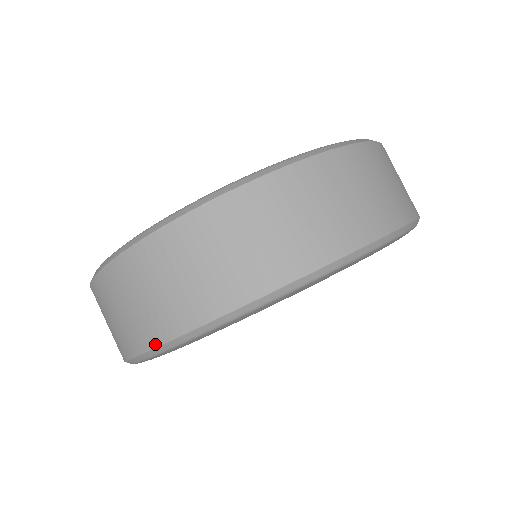
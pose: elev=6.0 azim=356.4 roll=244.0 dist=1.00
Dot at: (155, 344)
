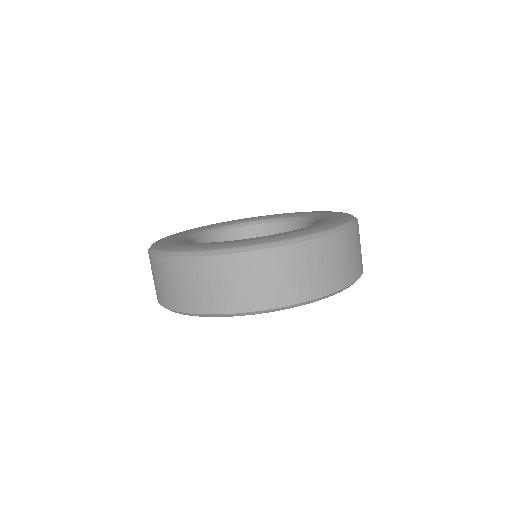
Dot at: (167, 307)
